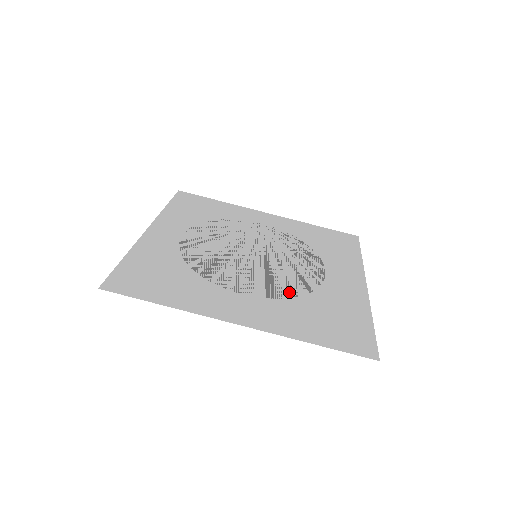
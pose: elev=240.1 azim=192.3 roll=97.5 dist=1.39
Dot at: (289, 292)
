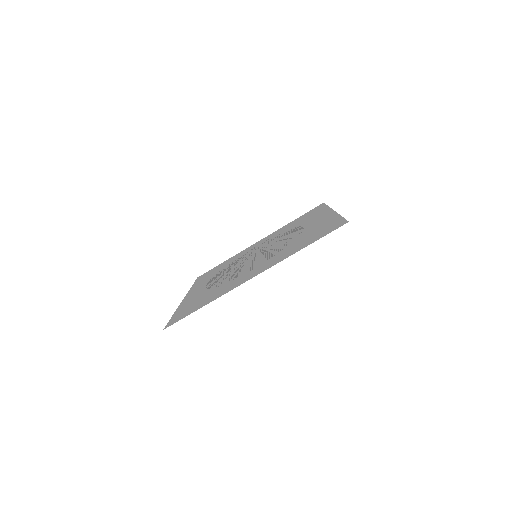
Dot at: (282, 248)
